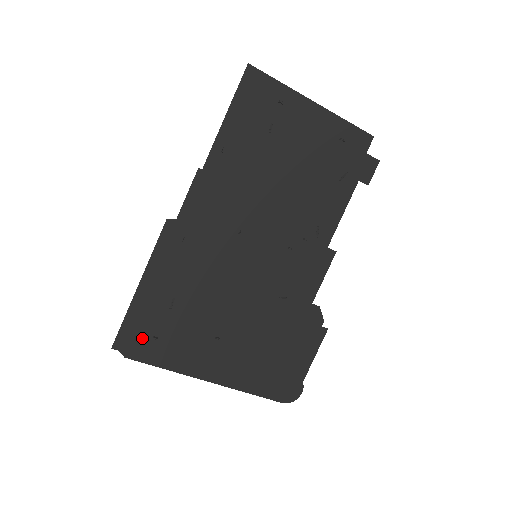
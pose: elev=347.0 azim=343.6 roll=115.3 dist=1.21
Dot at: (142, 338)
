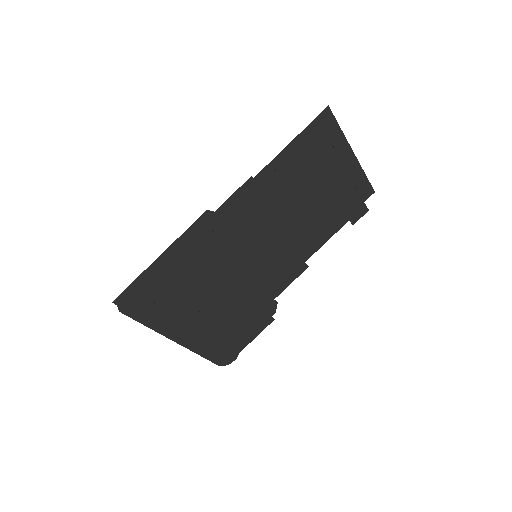
Dot at: (141, 299)
